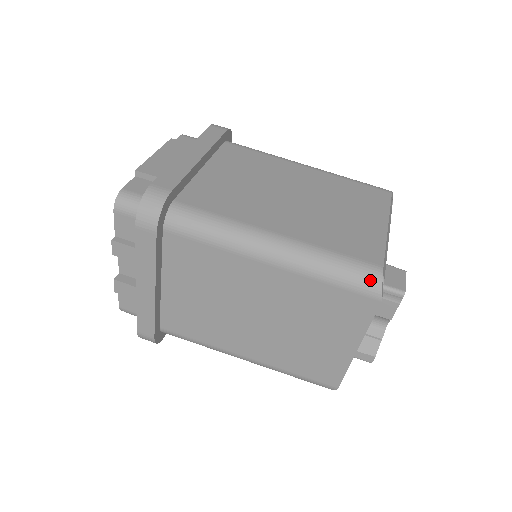
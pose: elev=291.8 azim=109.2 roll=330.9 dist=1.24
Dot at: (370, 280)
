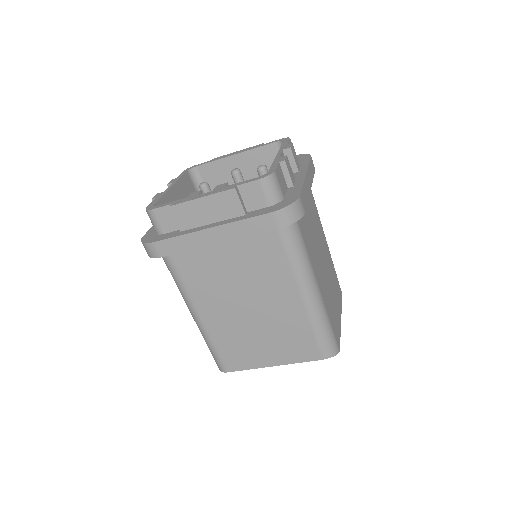
Dot at: (218, 366)
